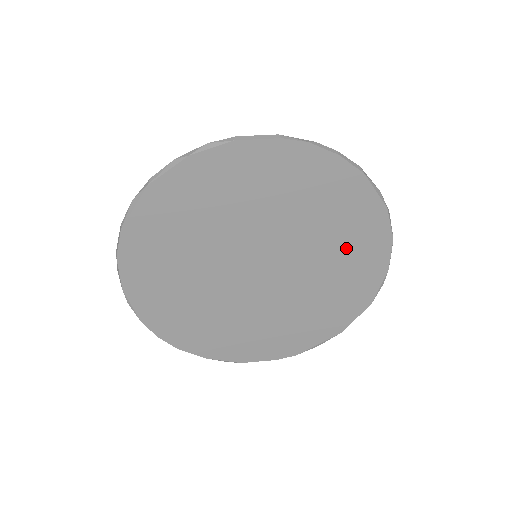
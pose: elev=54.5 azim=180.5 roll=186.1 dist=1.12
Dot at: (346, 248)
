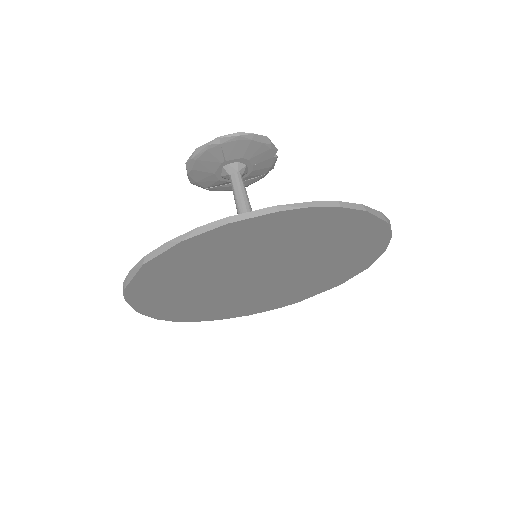
Dot at: (345, 250)
